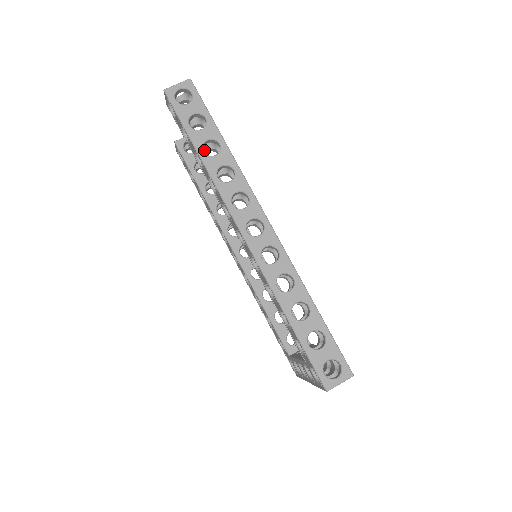
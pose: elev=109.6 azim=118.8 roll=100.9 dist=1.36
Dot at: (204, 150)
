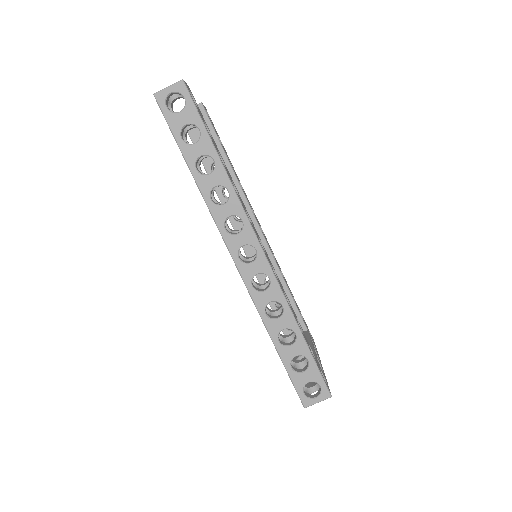
Dot at: (200, 158)
